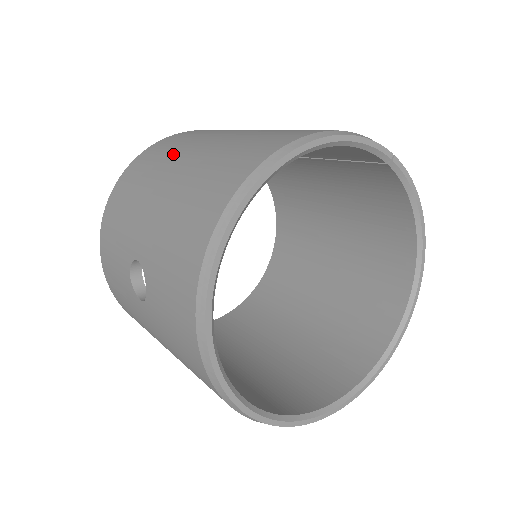
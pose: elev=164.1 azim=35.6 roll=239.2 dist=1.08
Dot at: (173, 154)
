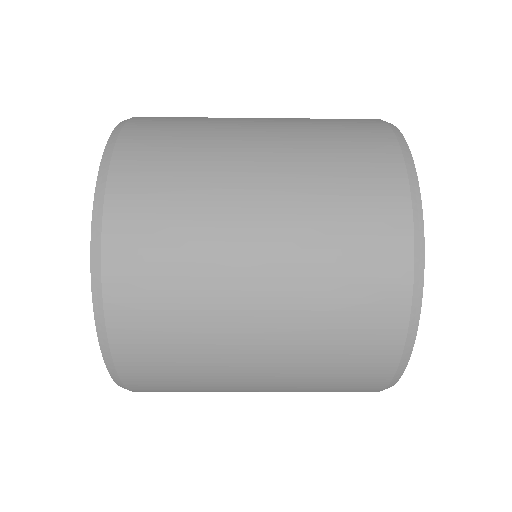
Dot at: occluded
